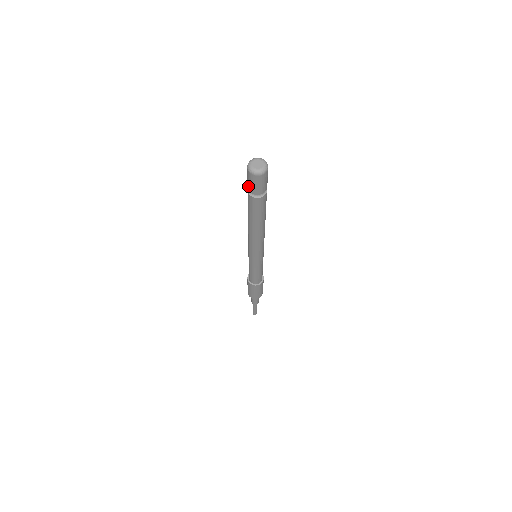
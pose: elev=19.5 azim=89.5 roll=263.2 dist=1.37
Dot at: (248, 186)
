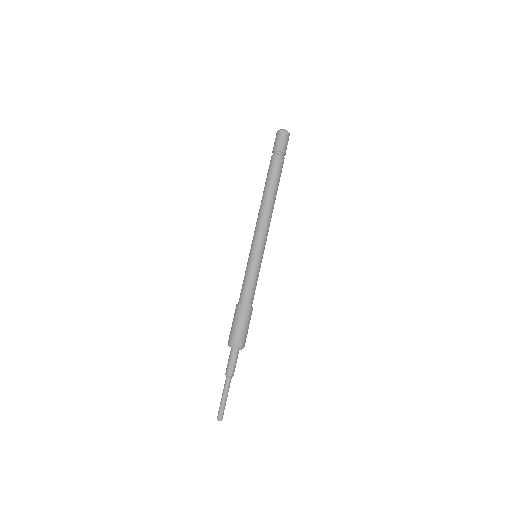
Dot at: (276, 146)
